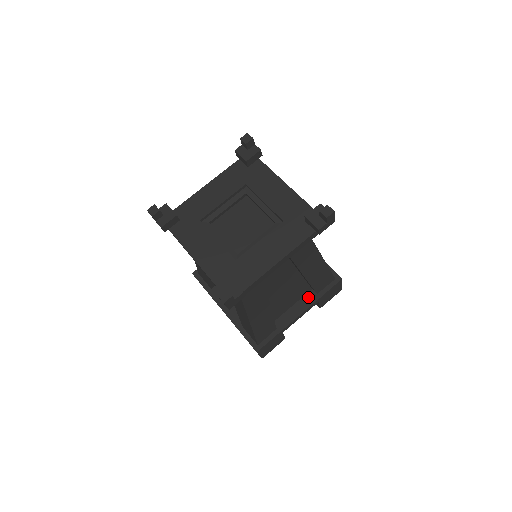
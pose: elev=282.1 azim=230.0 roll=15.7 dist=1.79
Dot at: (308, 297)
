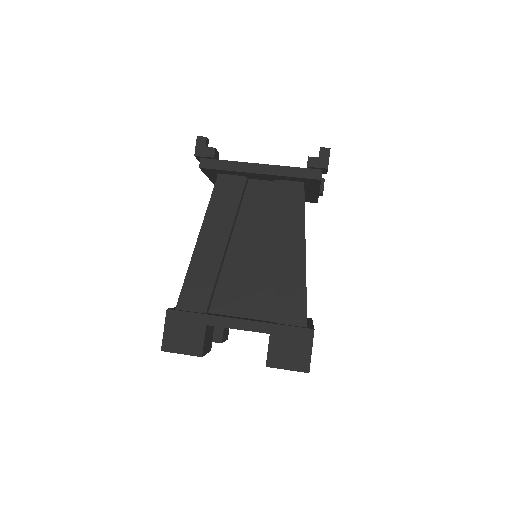
Dot at: (264, 321)
